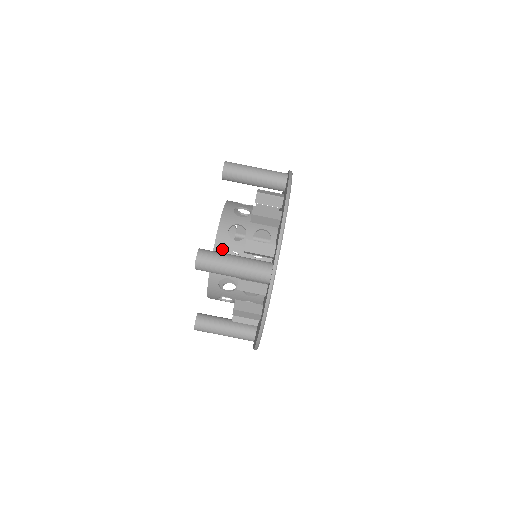
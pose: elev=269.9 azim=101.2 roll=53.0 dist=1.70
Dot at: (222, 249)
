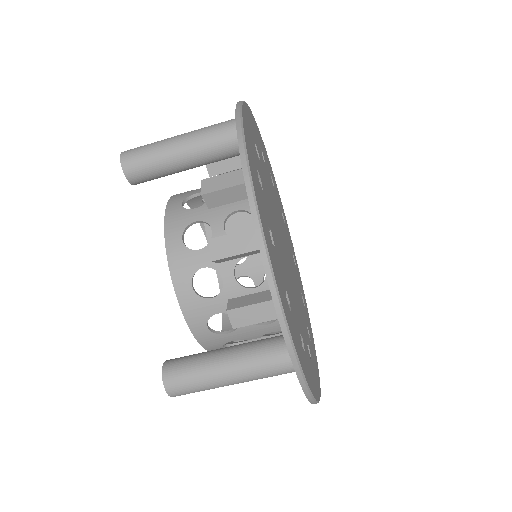
Dot at: (199, 318)
